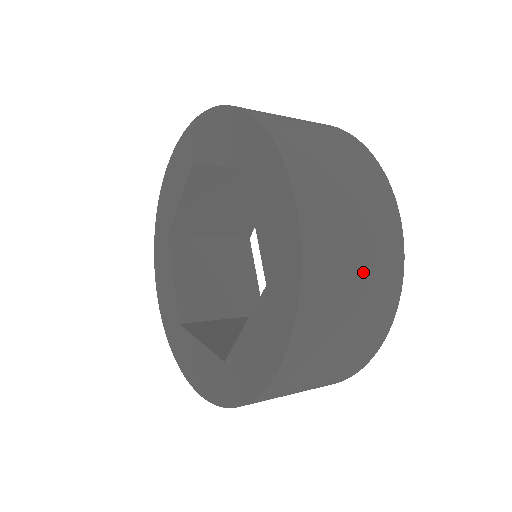
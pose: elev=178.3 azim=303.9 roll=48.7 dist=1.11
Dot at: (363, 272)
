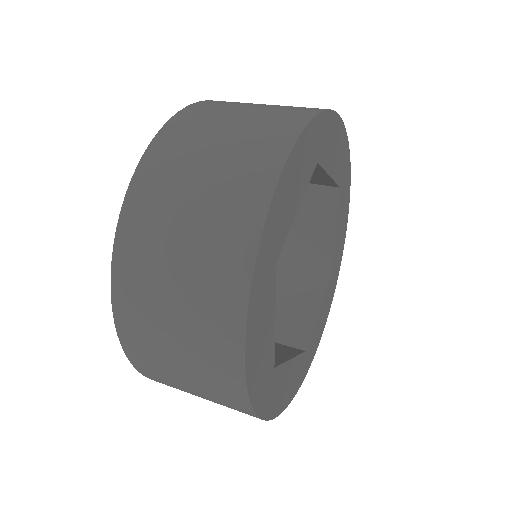
Dot at: (196, 218)
